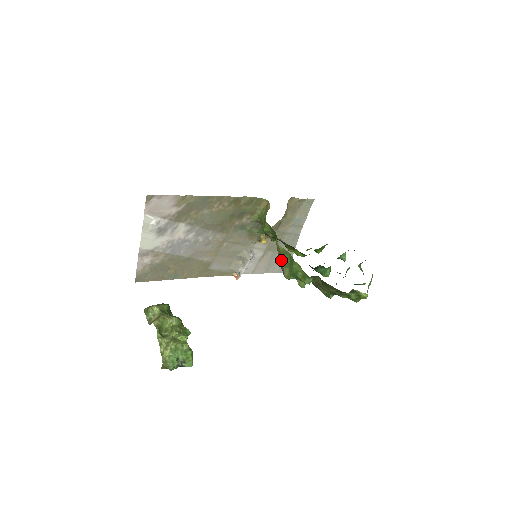
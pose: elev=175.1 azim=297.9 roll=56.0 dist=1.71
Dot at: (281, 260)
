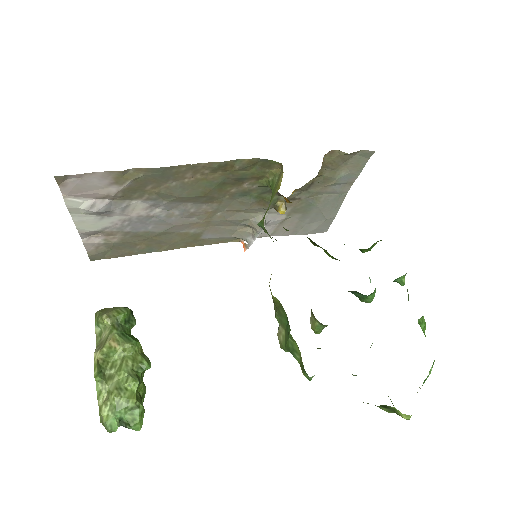
Dot at: (276, 311)
